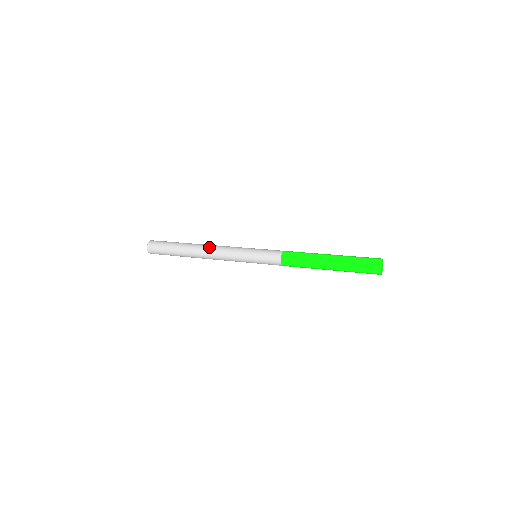
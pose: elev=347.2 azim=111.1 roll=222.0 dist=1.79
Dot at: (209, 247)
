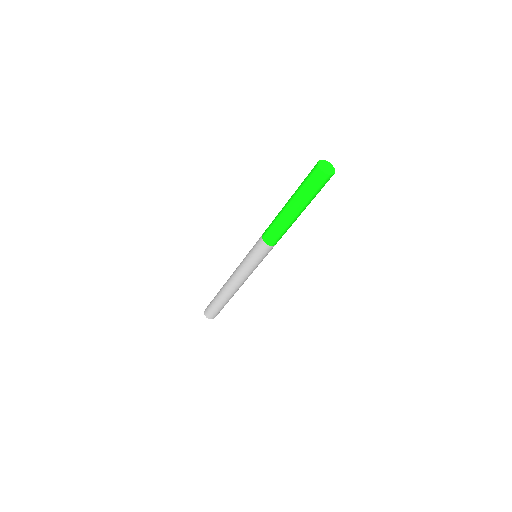
Dot at: occluded
